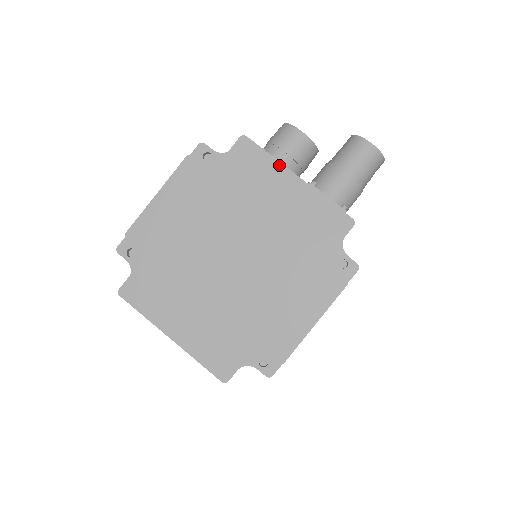
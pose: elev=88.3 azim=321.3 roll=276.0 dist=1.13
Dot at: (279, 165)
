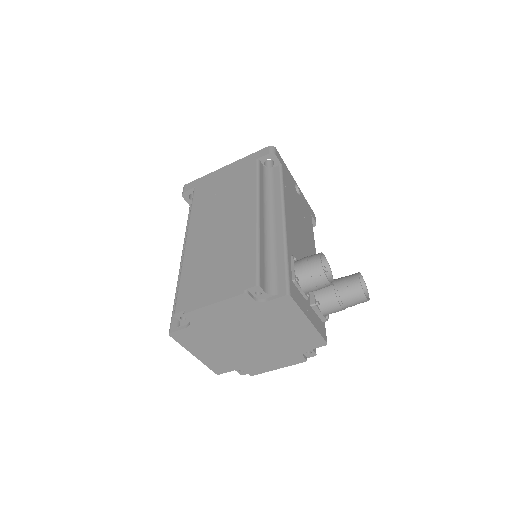
Dot at: (302, 314)
